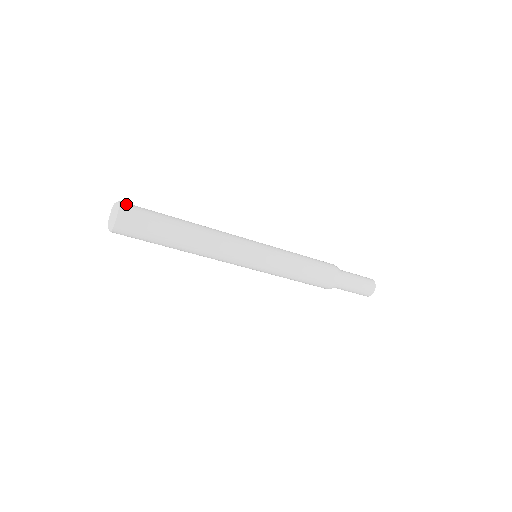
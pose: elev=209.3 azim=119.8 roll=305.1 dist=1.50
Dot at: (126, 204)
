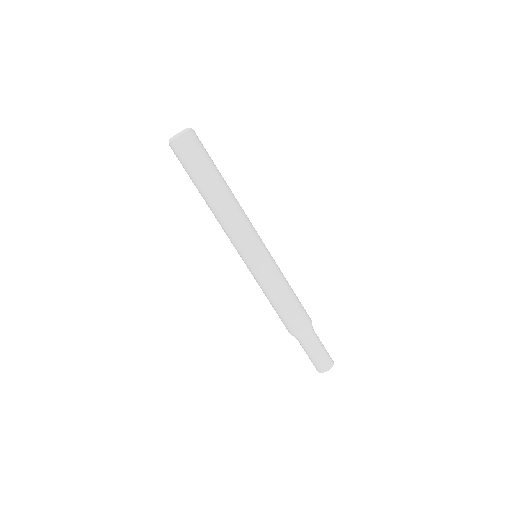
Dot at: occluded
